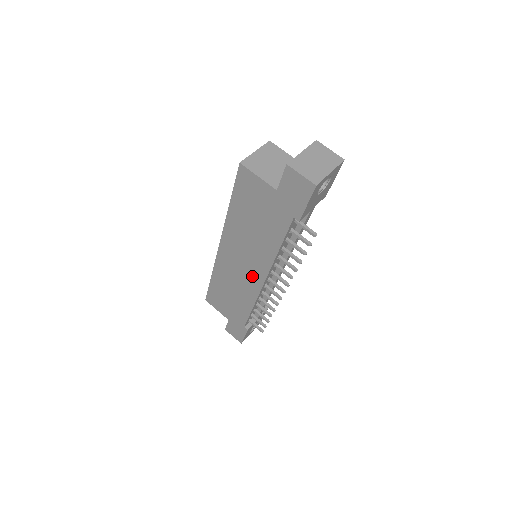
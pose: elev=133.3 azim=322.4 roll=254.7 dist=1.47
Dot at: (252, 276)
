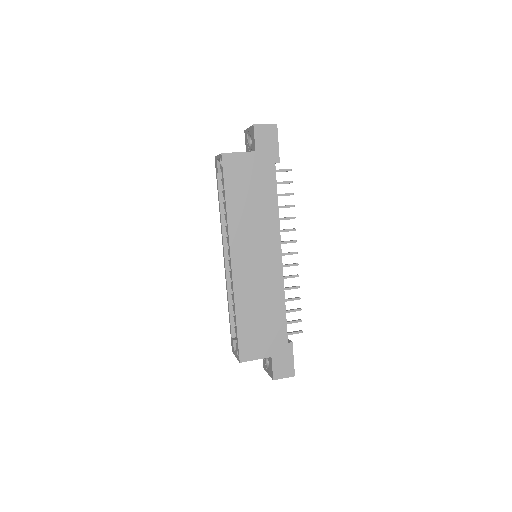
Dot at: (270, 261)
